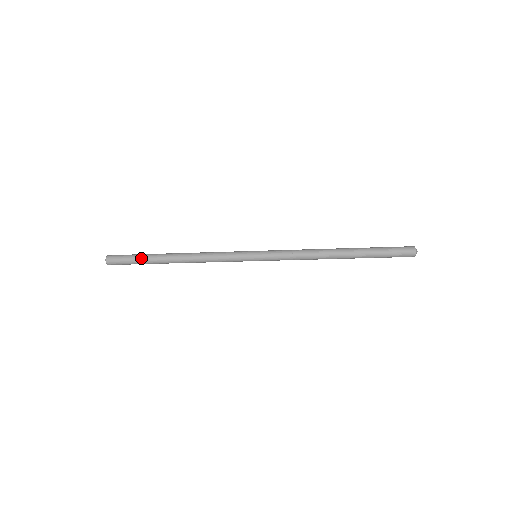
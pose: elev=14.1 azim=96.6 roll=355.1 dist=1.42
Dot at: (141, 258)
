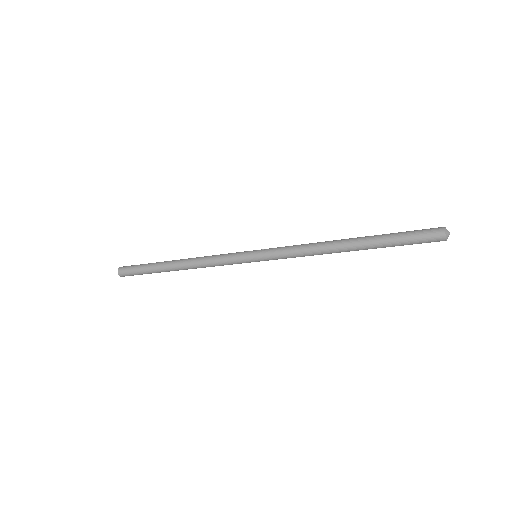
Dot at: (147, 271)
